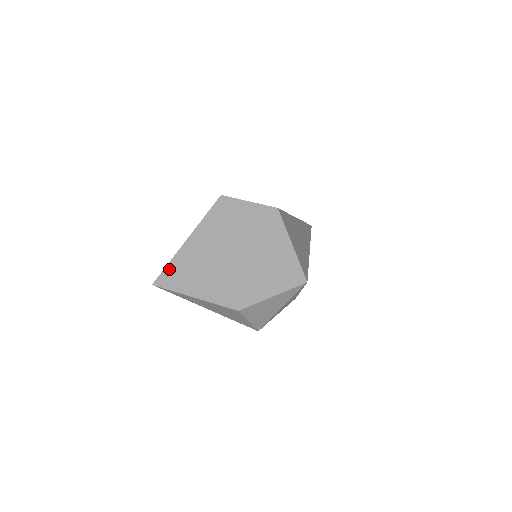
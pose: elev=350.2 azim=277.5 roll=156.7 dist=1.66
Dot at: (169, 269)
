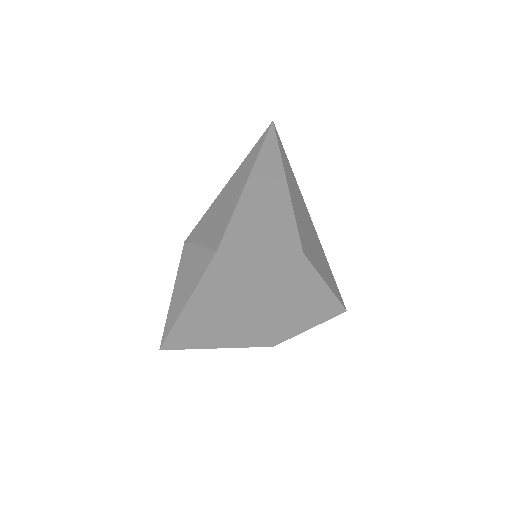
Dot at: (175, 334)
